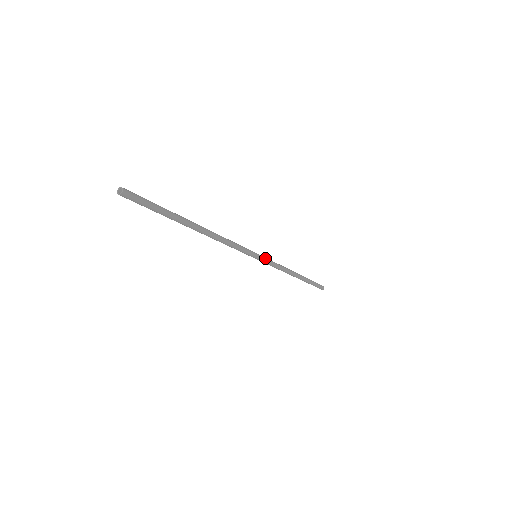
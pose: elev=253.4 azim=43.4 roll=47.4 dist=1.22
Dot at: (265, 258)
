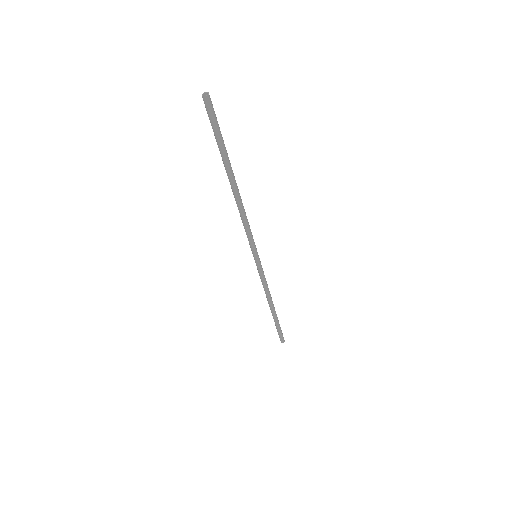
Dot at: (260, 263)
